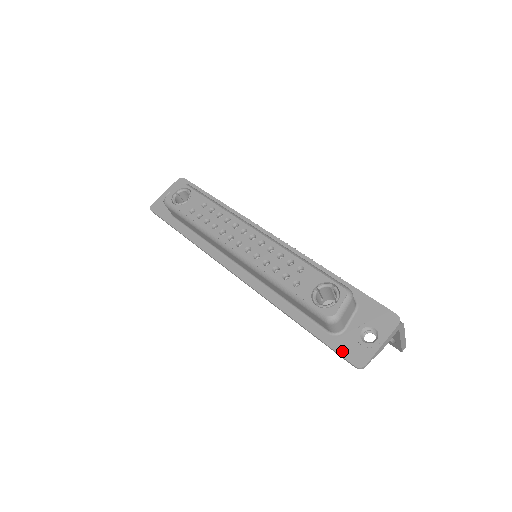
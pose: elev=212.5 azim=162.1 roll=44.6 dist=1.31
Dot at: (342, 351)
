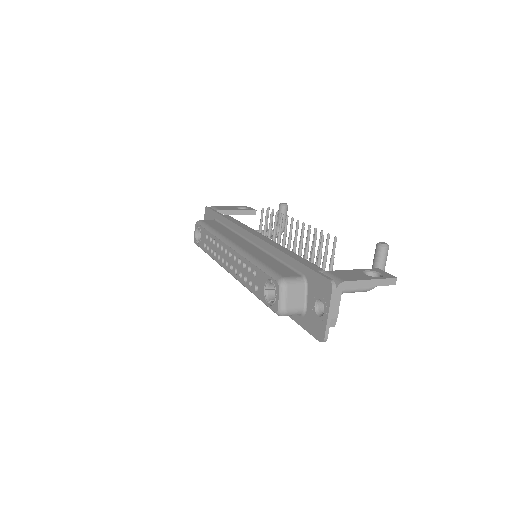
Dot at: (310, 330)
